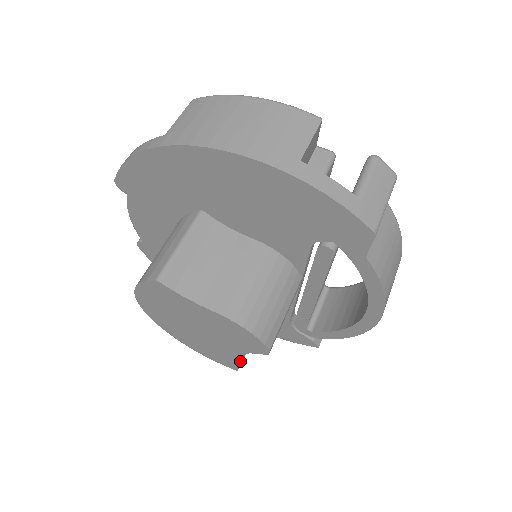
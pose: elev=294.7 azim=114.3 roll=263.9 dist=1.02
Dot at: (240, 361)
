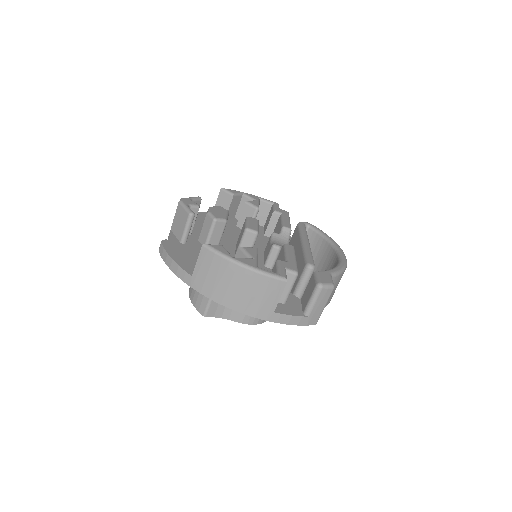
Dot at: occluded
